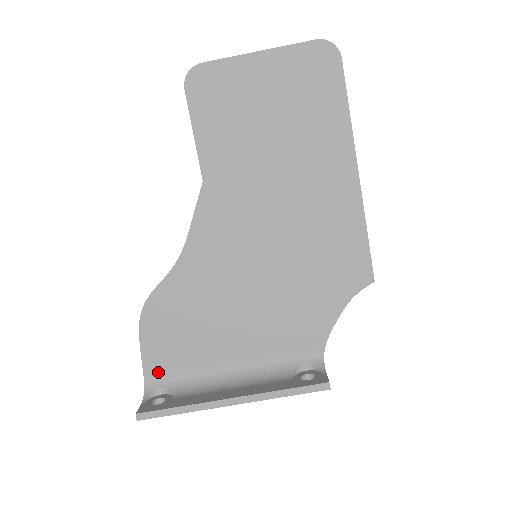
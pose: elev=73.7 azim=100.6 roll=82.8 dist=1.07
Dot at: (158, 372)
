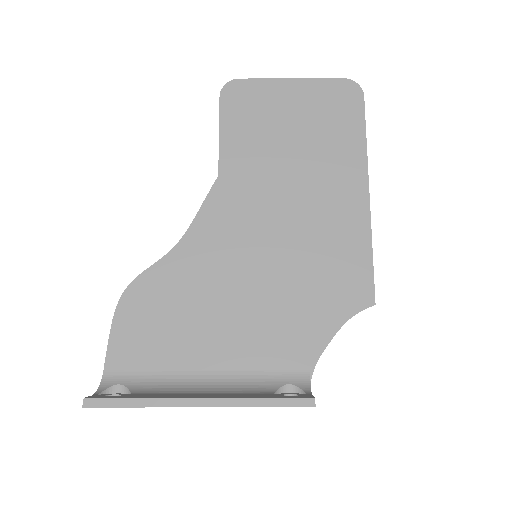
Dot at: (121, 366)
